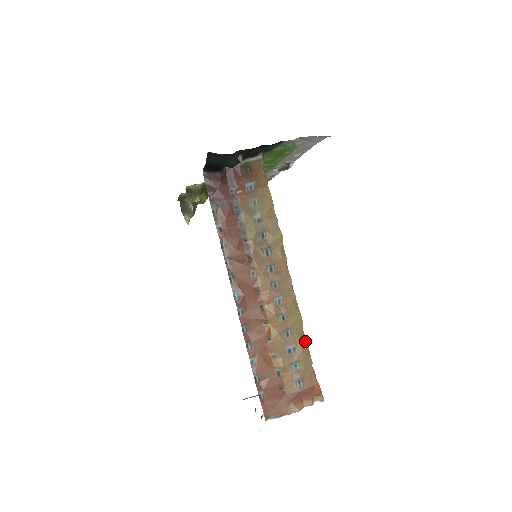
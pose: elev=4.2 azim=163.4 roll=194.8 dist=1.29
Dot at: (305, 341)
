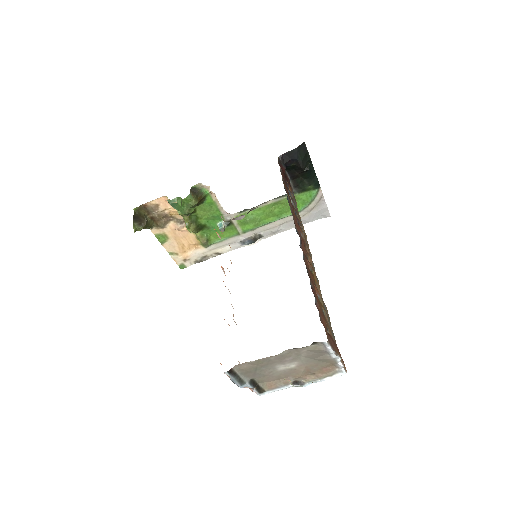
Dot at: occluded
